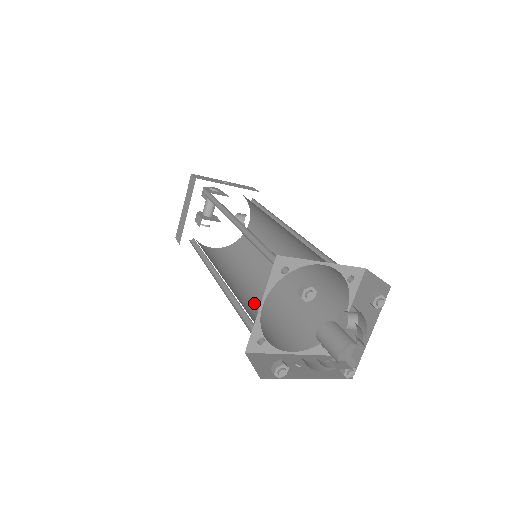
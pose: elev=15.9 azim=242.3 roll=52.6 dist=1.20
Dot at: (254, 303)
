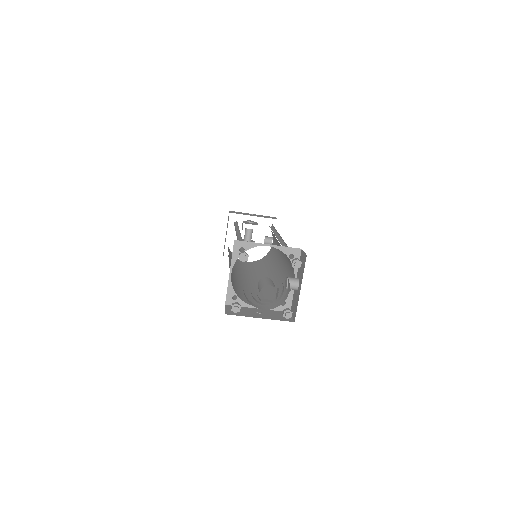
Dot at: (253, 287)
